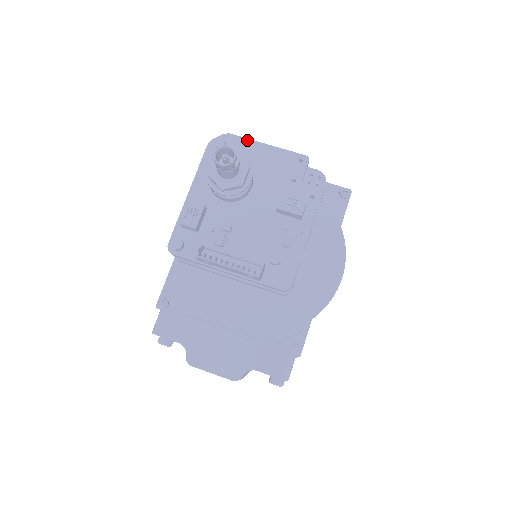
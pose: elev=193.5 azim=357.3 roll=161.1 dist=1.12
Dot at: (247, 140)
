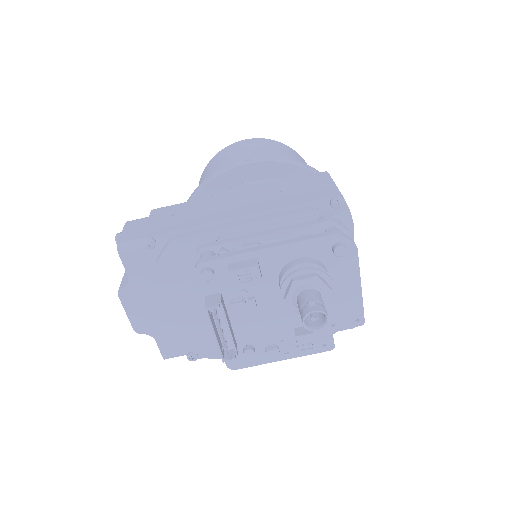
Dot at: (357, 267)
